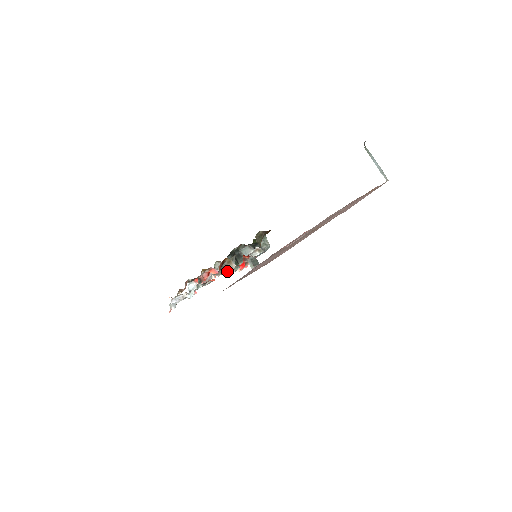
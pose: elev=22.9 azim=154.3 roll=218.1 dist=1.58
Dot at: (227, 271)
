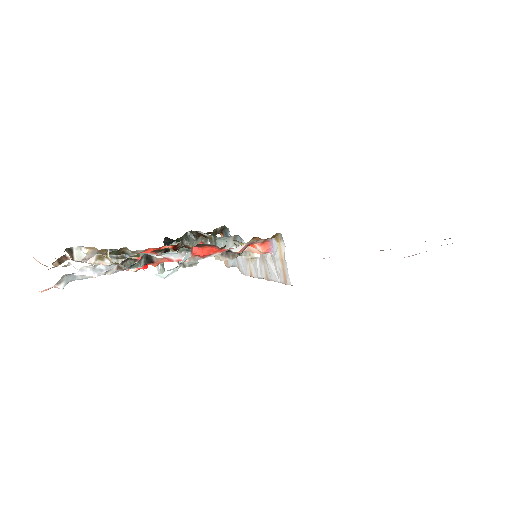
Dot at: occluded
